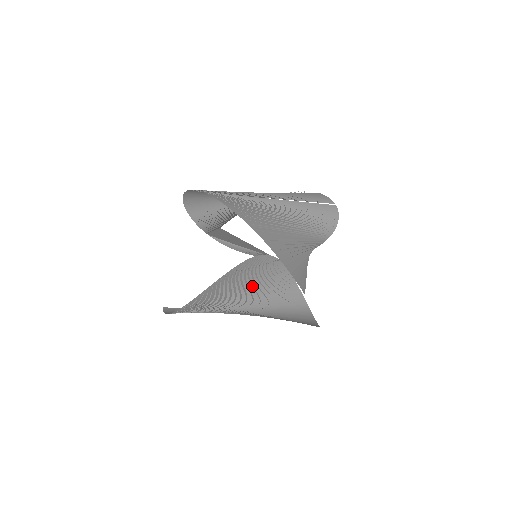
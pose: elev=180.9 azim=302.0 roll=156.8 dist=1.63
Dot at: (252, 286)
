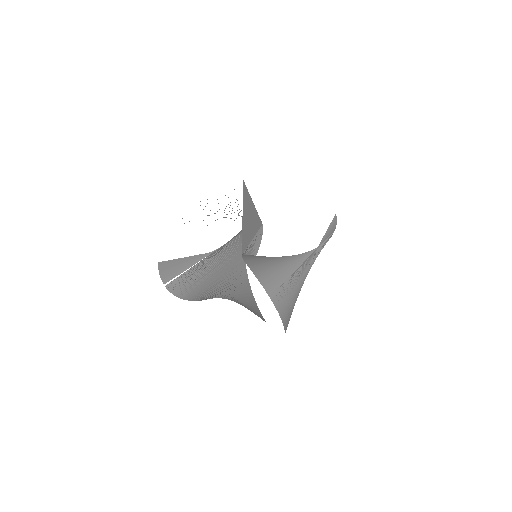
Dot at: occluded
